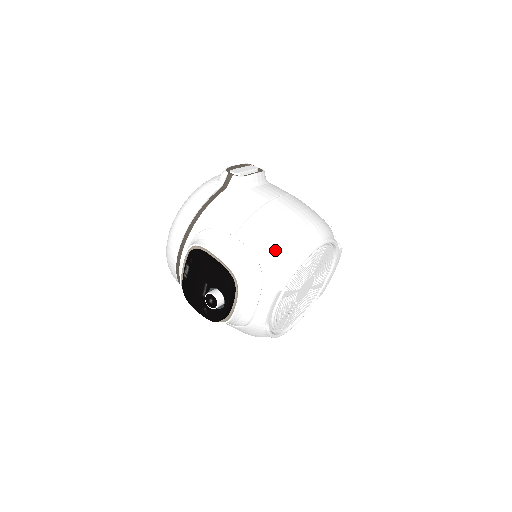
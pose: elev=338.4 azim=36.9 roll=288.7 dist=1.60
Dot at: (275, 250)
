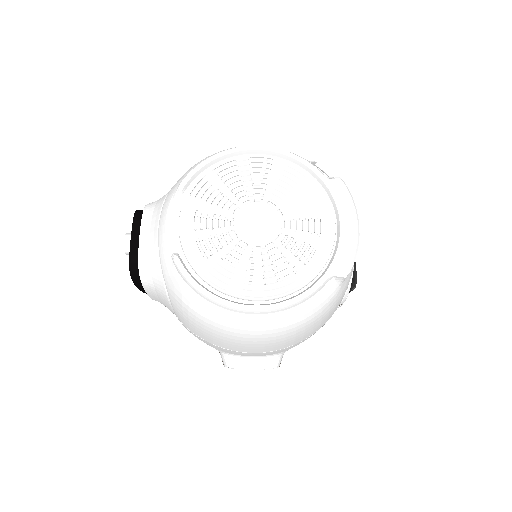
Dot at: occluded
